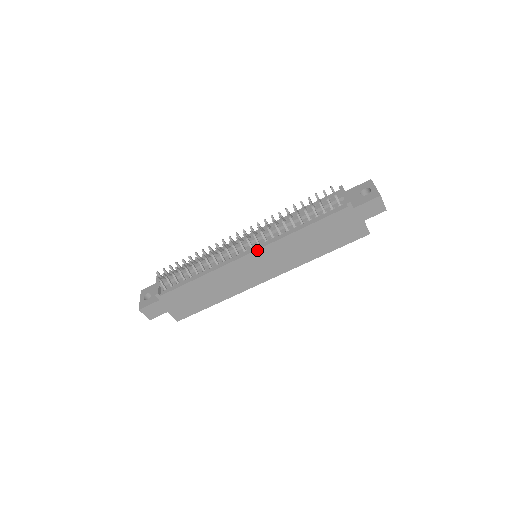
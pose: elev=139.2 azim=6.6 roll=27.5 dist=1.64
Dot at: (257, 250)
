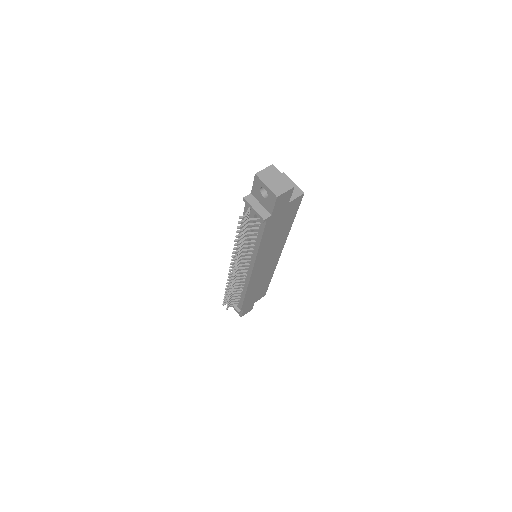
Dot at: (253, 270)
